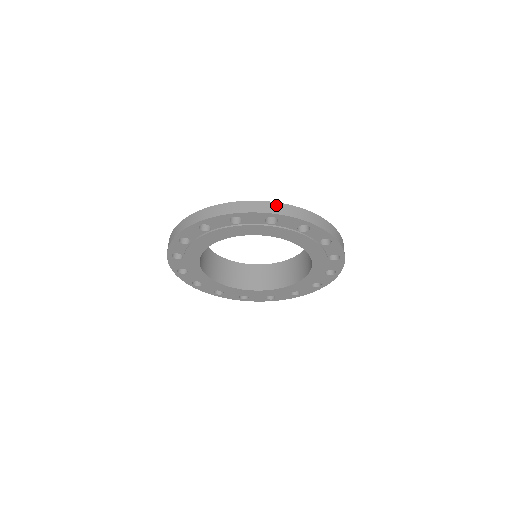
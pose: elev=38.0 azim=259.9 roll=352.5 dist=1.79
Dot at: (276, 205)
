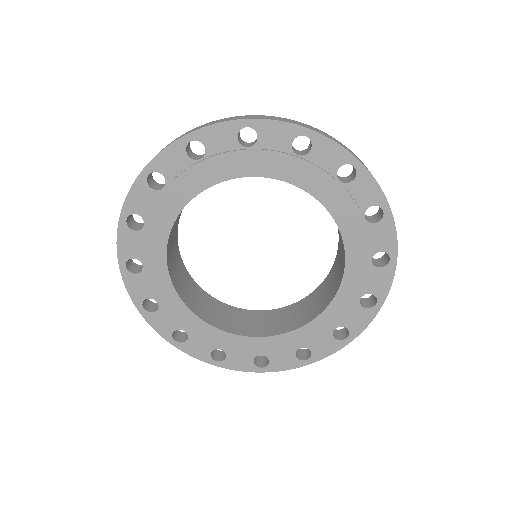
Dot at: (192, 130)
